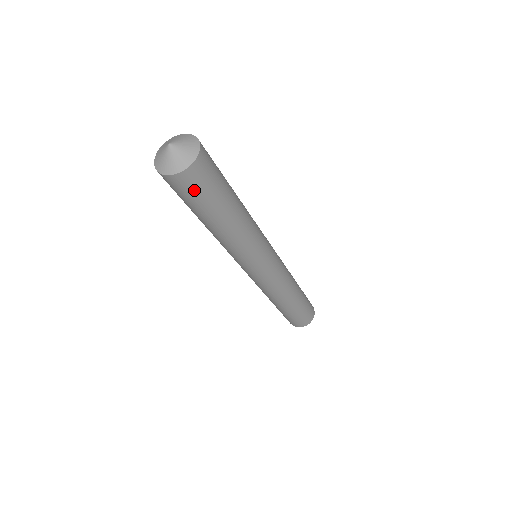
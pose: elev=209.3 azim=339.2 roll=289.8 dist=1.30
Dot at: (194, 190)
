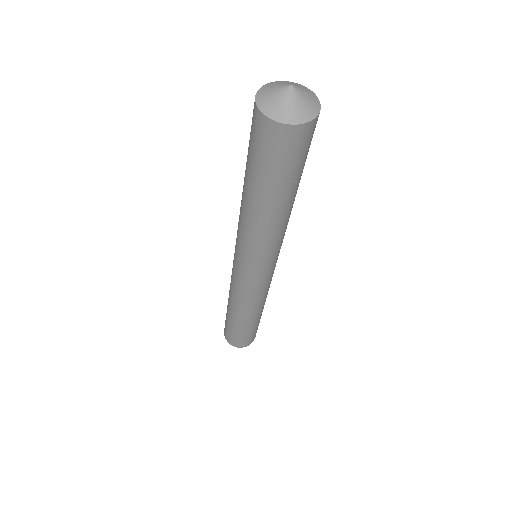
Dot at: (296, 152)
